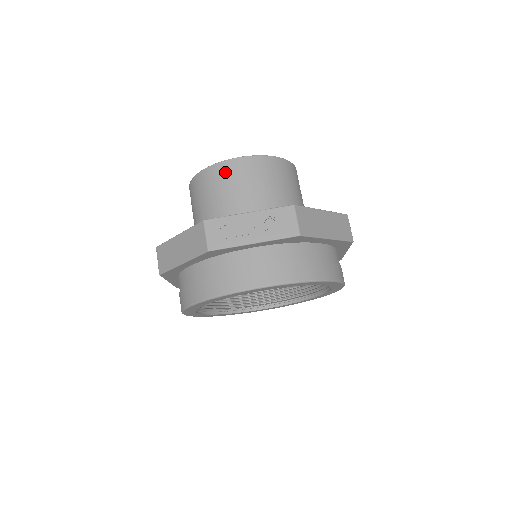
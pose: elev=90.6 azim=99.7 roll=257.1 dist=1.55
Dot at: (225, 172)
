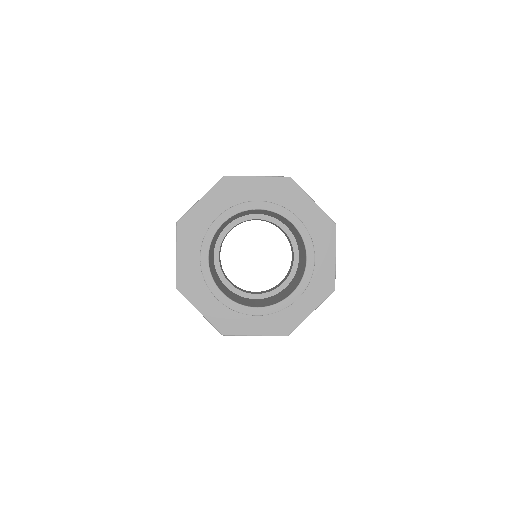
Dot at: occluded
